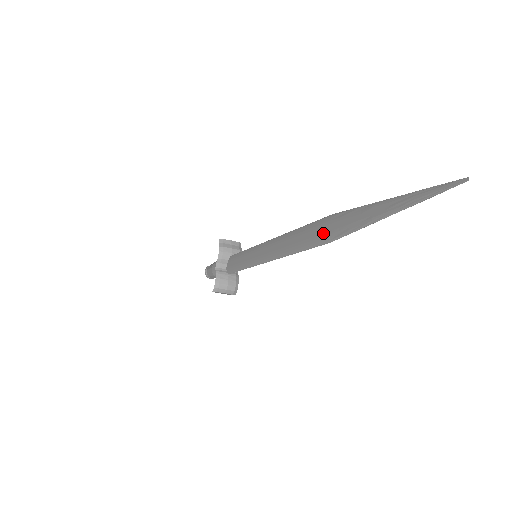
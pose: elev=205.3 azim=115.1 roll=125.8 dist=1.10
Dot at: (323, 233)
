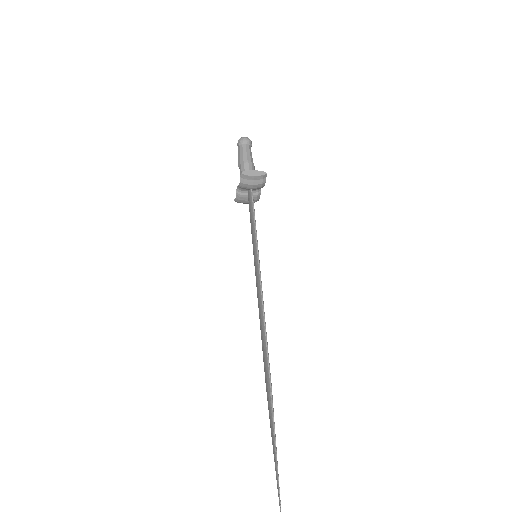
Dot at: (265, 379)
